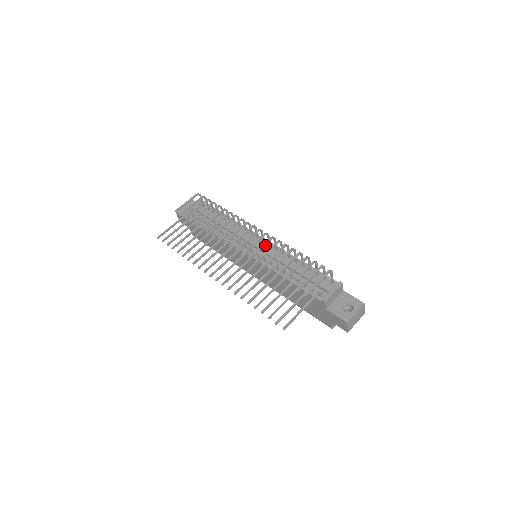
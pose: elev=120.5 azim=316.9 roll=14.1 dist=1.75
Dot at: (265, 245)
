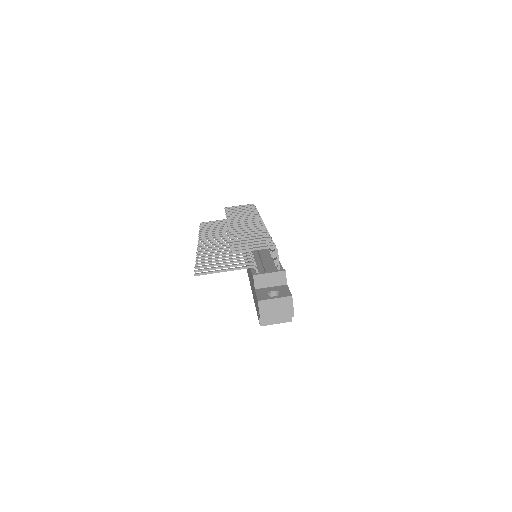
Dot at: occluded
